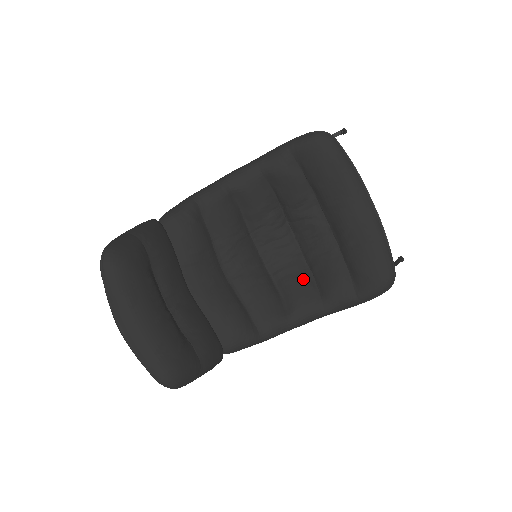
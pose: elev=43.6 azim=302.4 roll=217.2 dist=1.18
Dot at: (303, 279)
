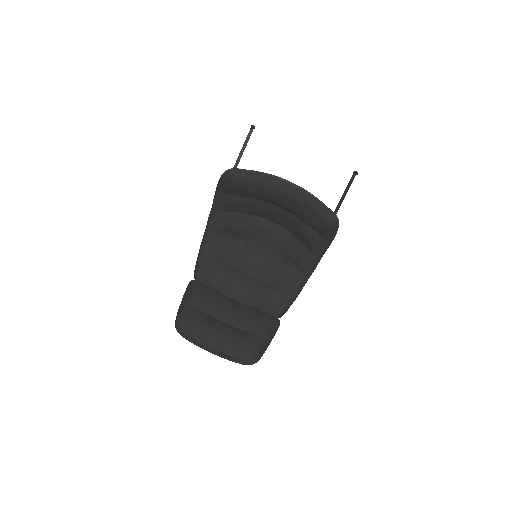
Dot at: (294, 245)
